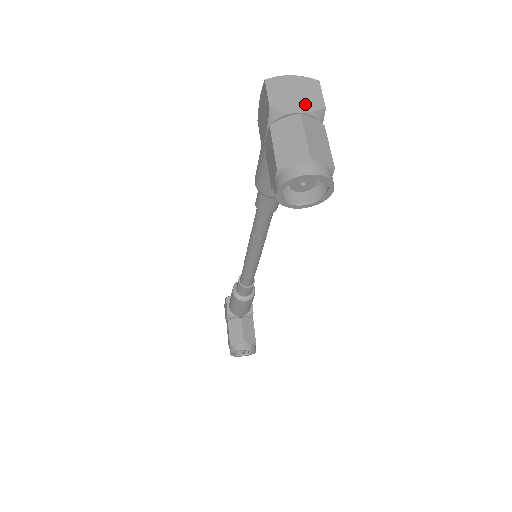
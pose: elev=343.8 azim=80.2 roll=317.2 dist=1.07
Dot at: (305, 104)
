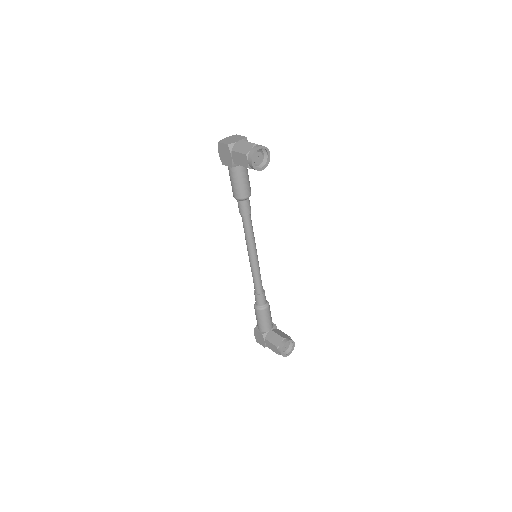
Dot at: (238, 139)
